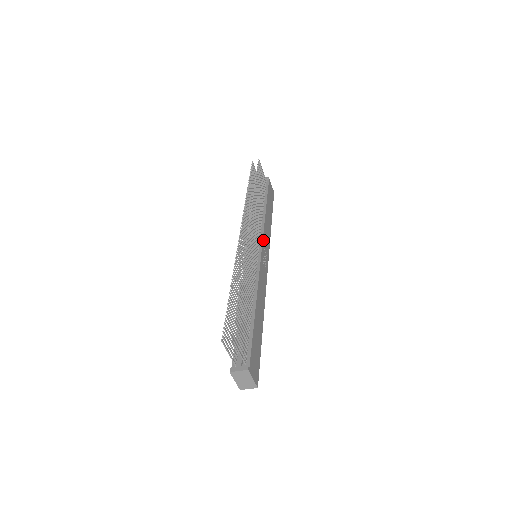
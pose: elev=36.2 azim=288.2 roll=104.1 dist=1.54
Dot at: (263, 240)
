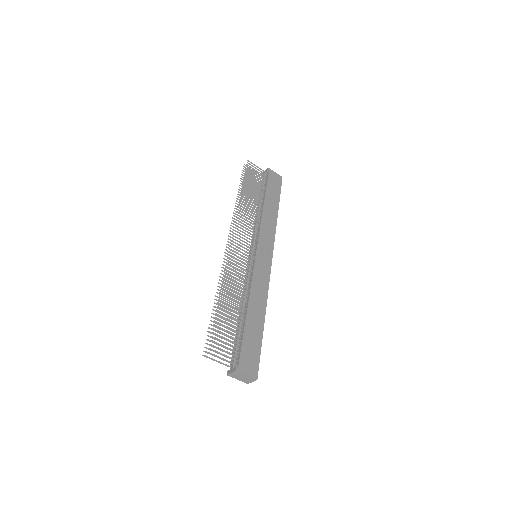
Dot at: (259, 238)
